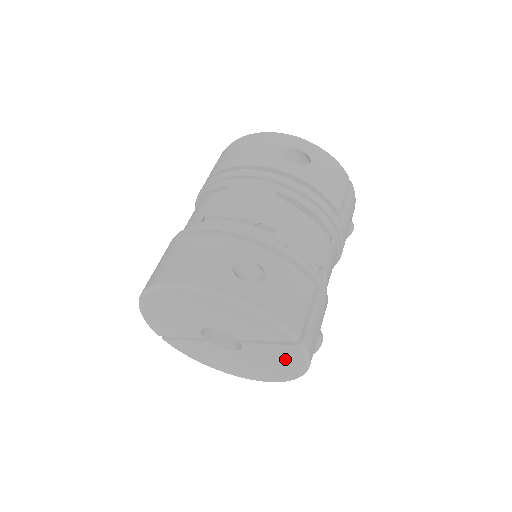
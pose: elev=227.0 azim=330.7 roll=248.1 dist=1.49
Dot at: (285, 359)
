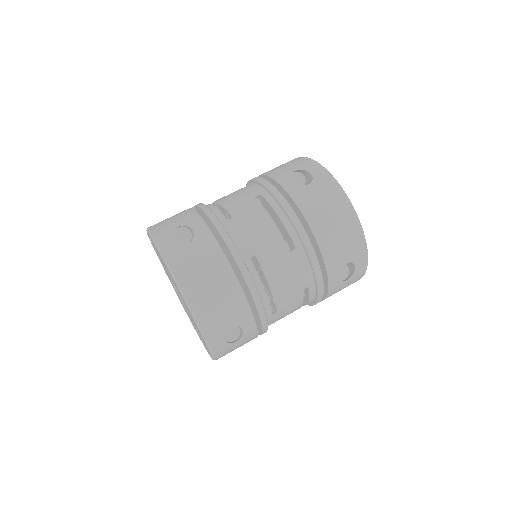
Dot at: occluded
